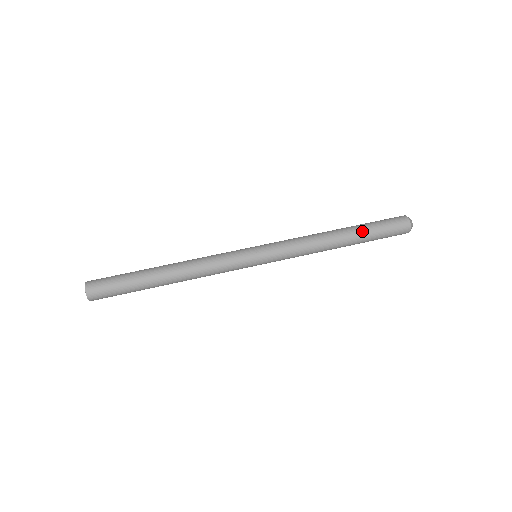
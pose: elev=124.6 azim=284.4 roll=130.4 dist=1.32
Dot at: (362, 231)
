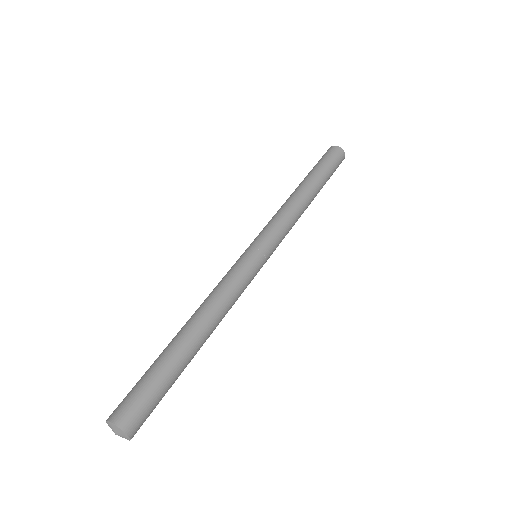
Dot at: (320, 177)
